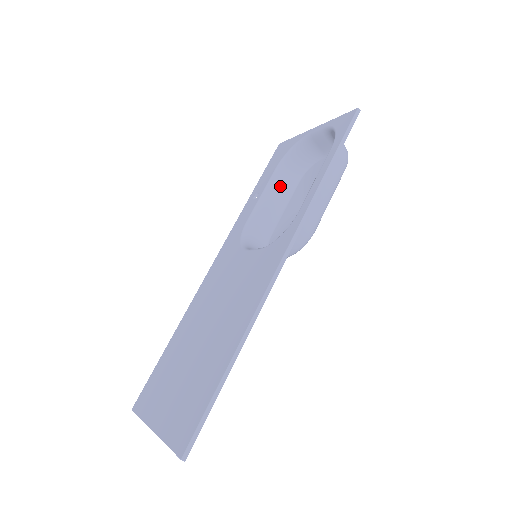
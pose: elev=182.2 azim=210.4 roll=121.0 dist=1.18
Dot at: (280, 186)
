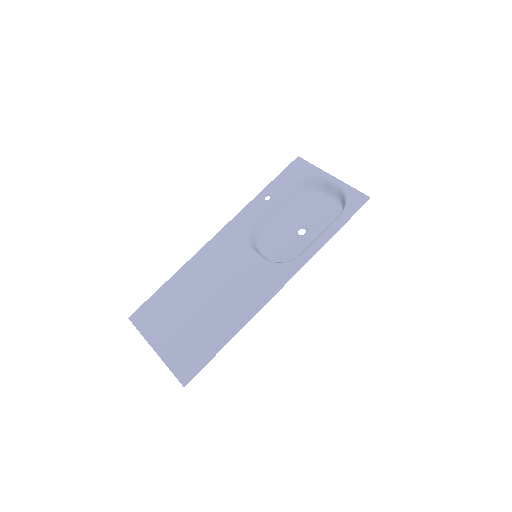
Dot at: (287, 199)
